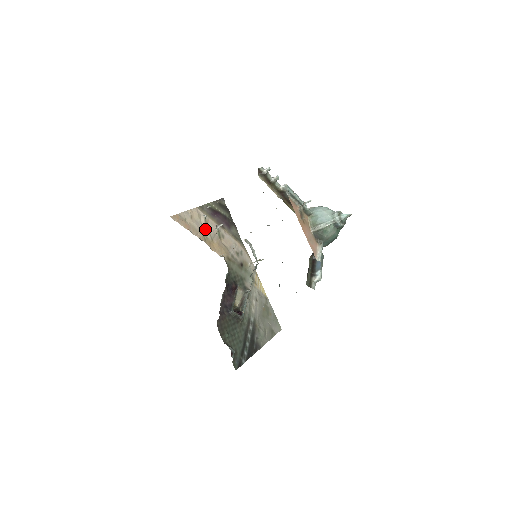
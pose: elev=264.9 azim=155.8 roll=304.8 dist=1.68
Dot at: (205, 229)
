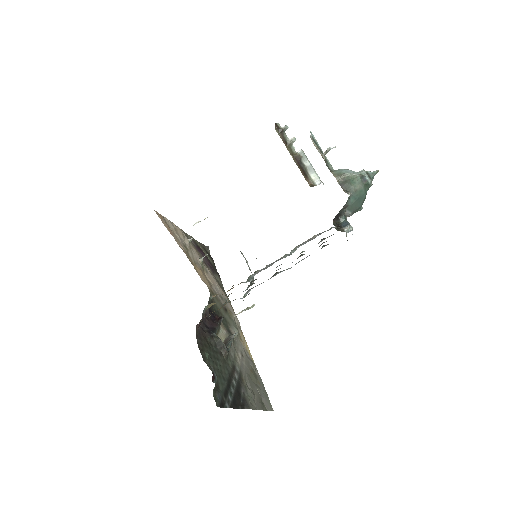
Dot at: (188, 250)
